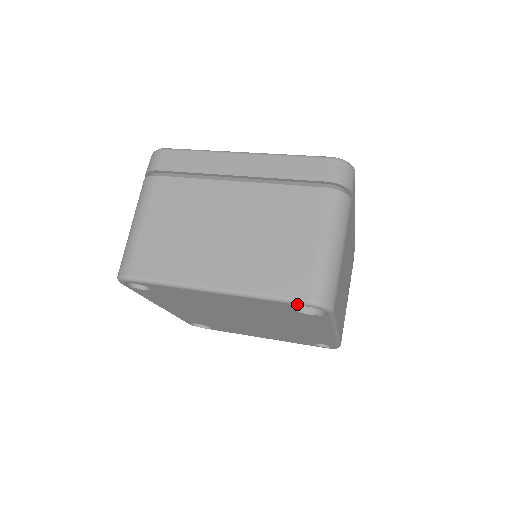
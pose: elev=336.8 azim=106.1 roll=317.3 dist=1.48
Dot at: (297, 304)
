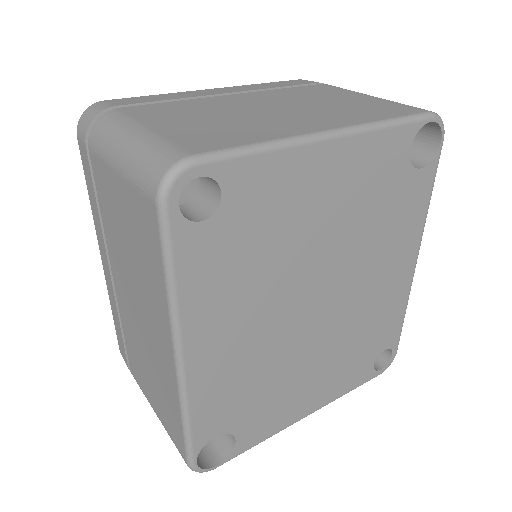
Dot at: (422, 120)
